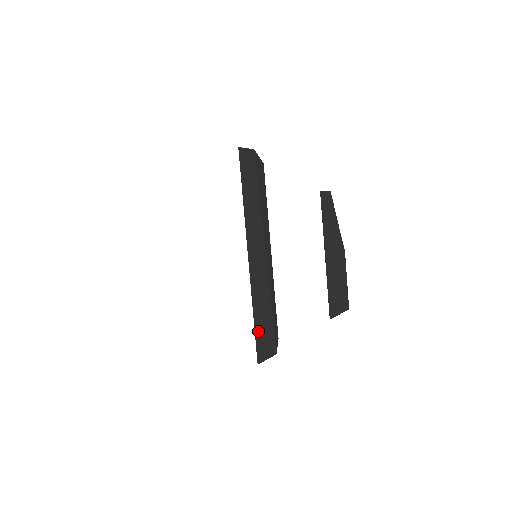
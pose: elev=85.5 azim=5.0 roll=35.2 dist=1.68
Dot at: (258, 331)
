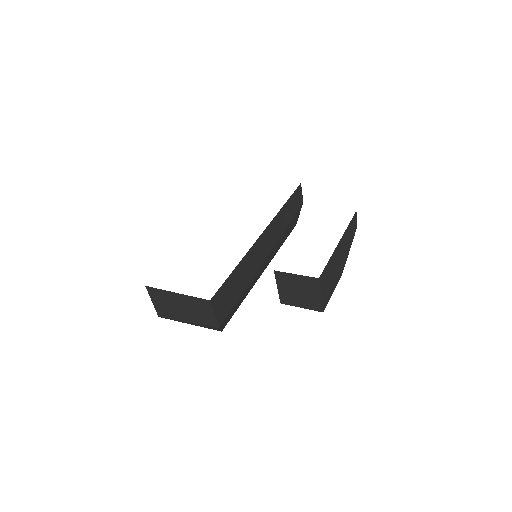
Dot at: (229, 282)
